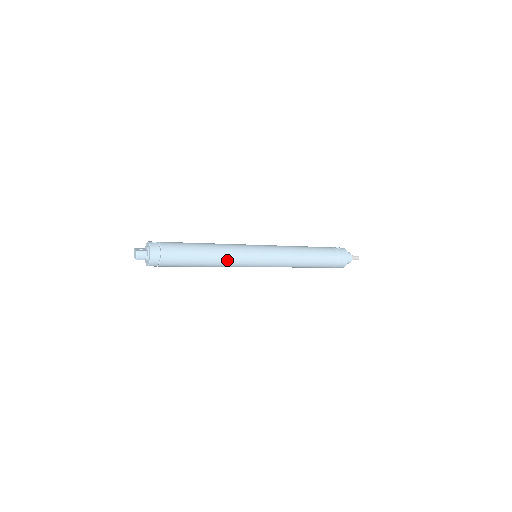
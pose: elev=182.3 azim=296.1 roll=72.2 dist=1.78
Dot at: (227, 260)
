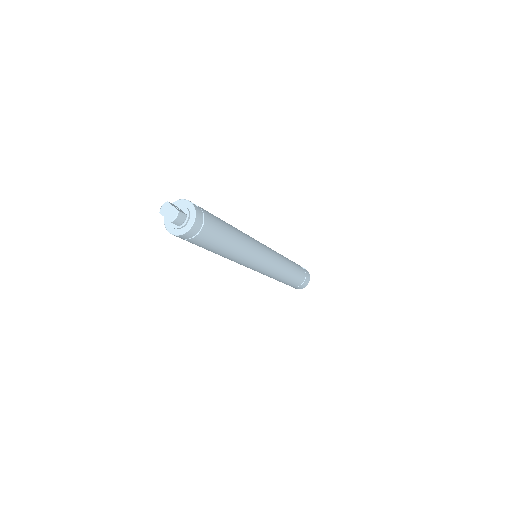
Dot at: (245, 256)
